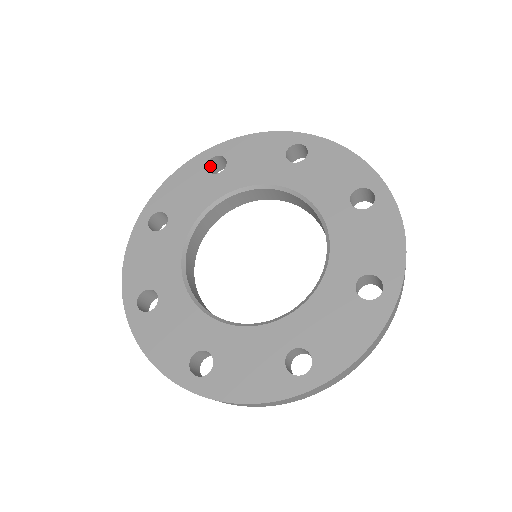
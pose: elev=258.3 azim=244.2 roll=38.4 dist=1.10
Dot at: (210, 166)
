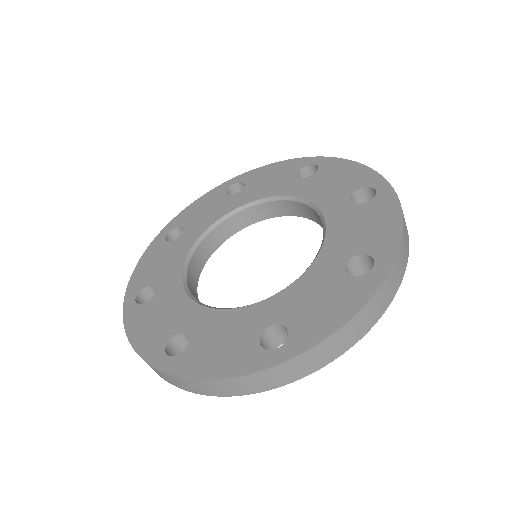
Dot at: (231, 193)
